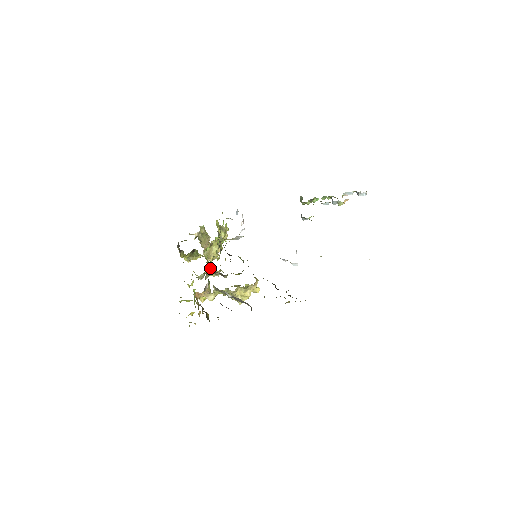
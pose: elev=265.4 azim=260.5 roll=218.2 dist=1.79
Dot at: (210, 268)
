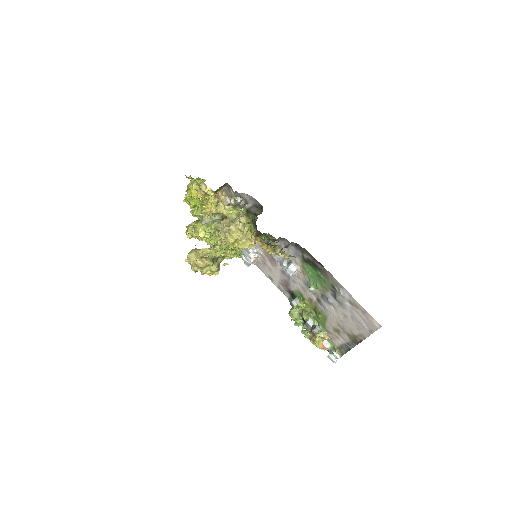
Dot at: occluded
